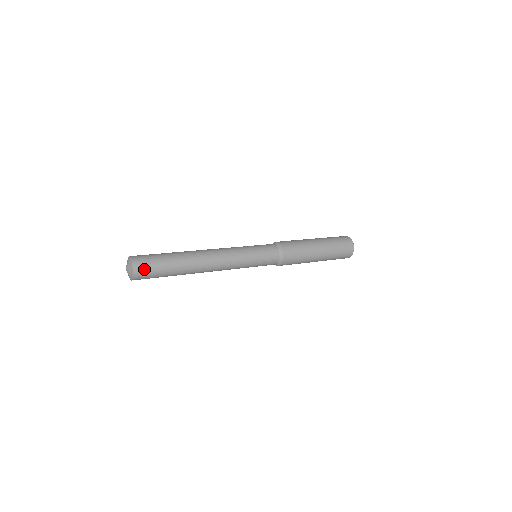
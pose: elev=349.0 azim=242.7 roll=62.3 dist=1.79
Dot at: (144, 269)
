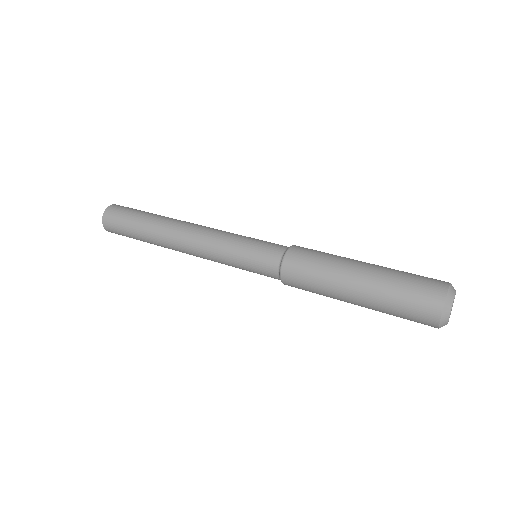
Dot at: (118, 234)
